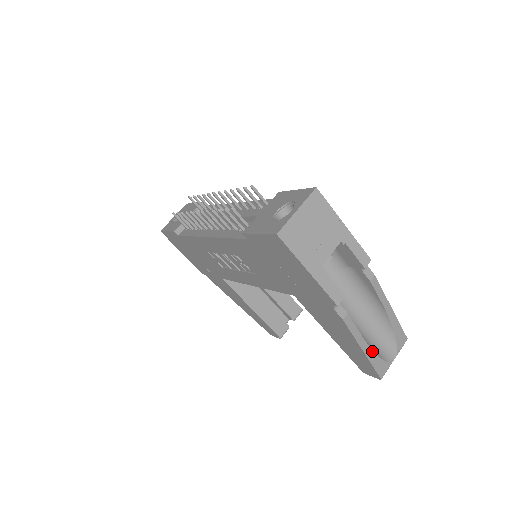
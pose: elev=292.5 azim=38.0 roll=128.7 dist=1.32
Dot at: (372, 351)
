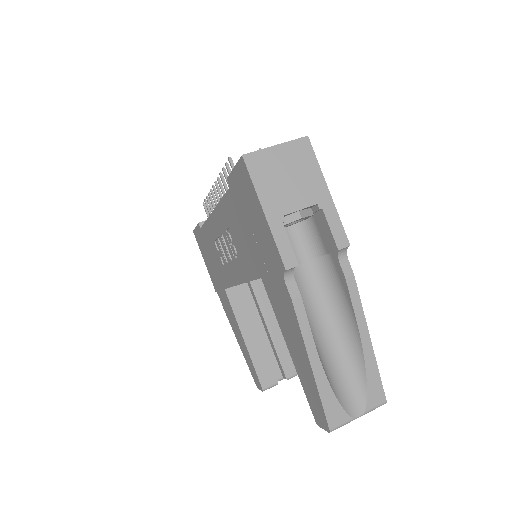
Dot at: (325, 377)
